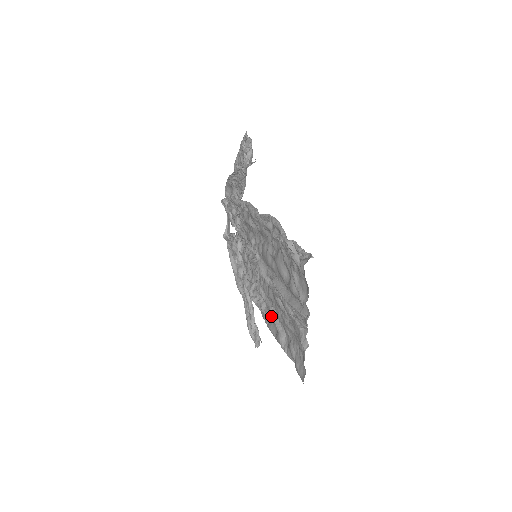
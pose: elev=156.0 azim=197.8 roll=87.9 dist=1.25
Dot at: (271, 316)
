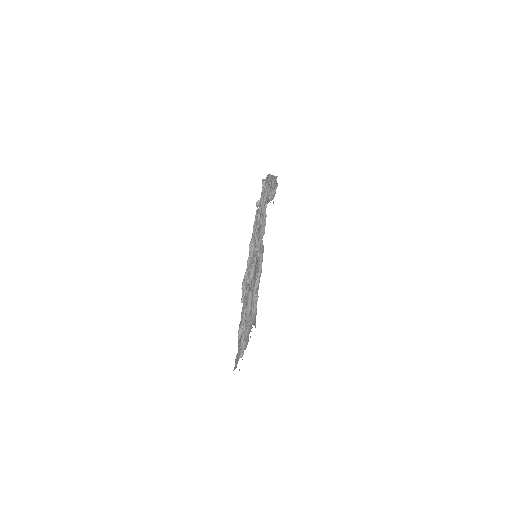
Dot at: occluded
